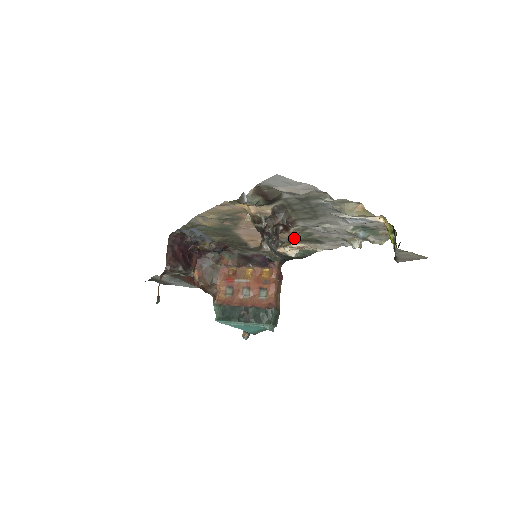
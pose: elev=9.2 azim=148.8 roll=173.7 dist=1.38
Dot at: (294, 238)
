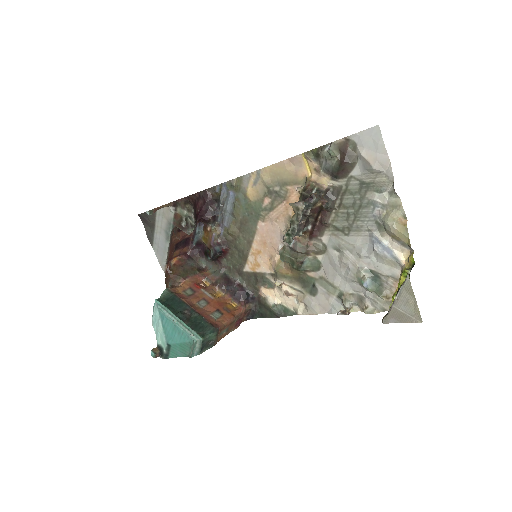
Dot at: (303, 259)
